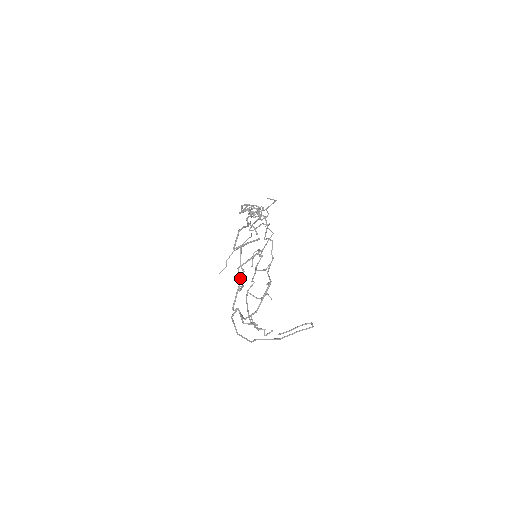
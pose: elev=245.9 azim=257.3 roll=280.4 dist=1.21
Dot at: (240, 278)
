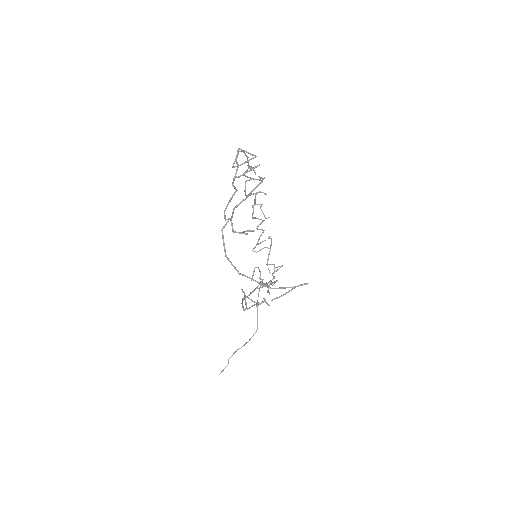
Dot at: (235, 175)
